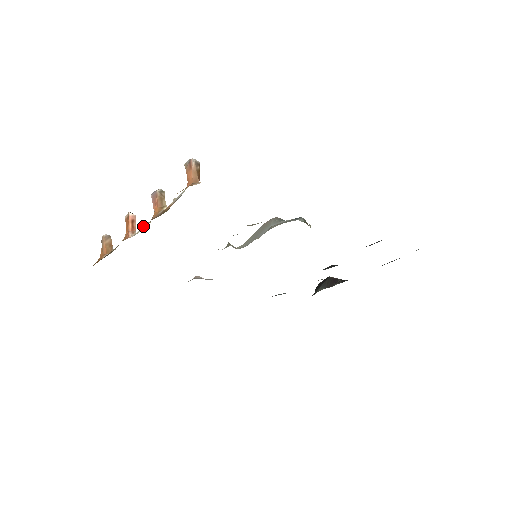
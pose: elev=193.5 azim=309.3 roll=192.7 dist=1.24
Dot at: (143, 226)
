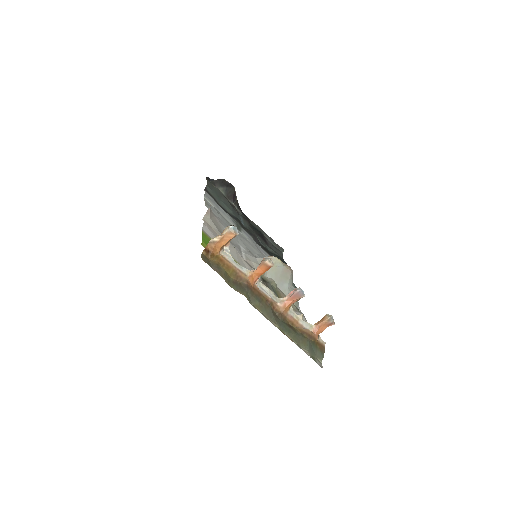
Dot at: (273, 305)
